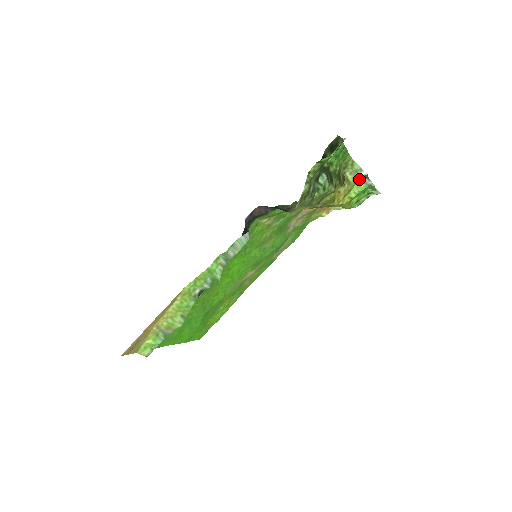
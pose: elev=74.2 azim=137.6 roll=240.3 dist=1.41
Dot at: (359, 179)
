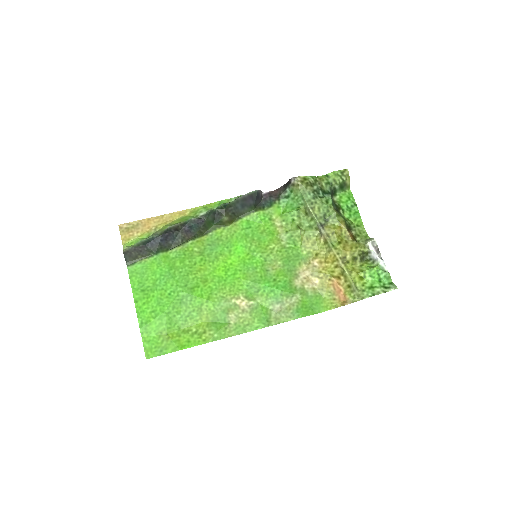
Dot at: (374, 262)
